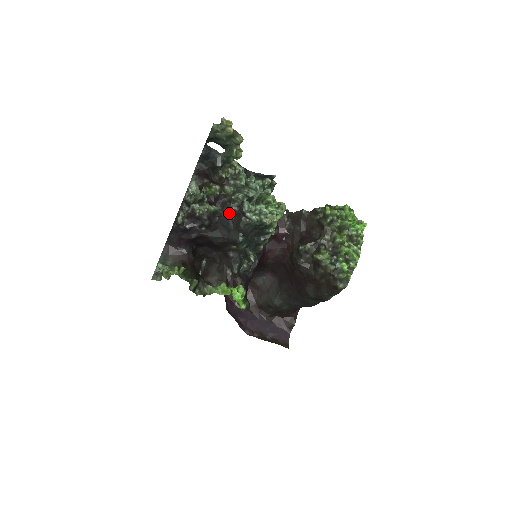
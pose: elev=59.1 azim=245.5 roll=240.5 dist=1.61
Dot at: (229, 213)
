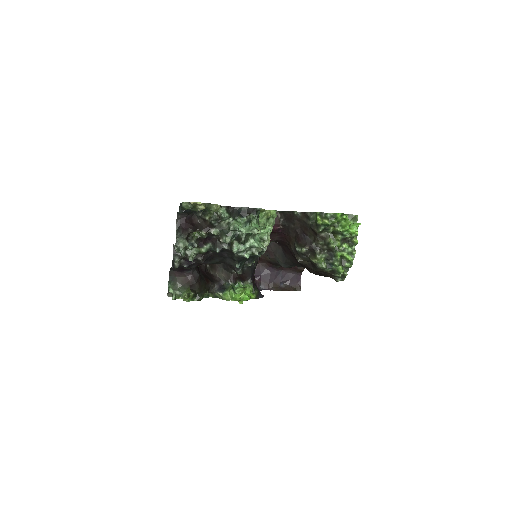
Dot at: (221, 251)
